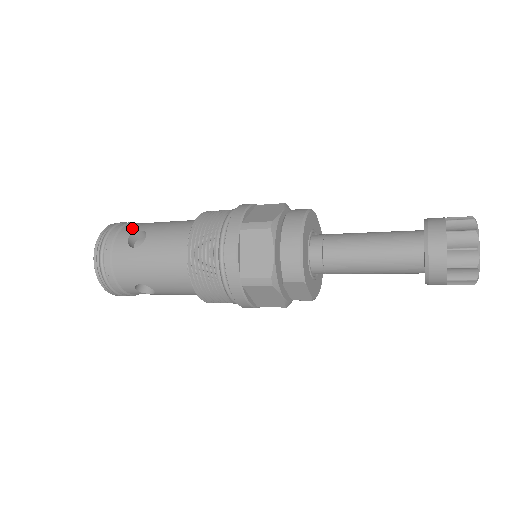
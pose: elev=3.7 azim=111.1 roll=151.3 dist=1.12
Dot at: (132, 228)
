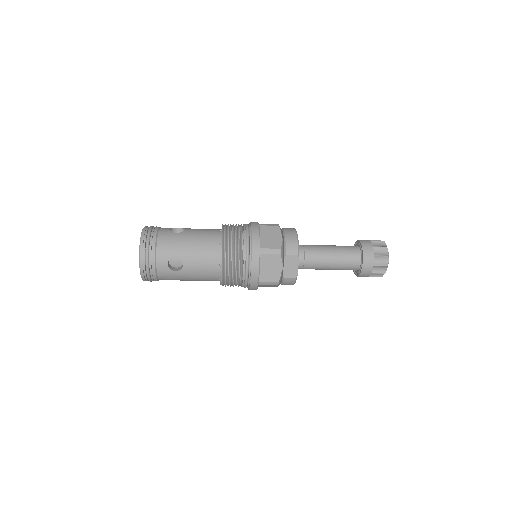
Dot at: occluded
